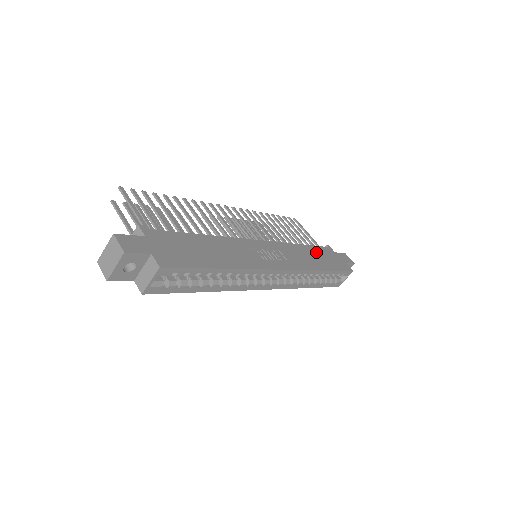
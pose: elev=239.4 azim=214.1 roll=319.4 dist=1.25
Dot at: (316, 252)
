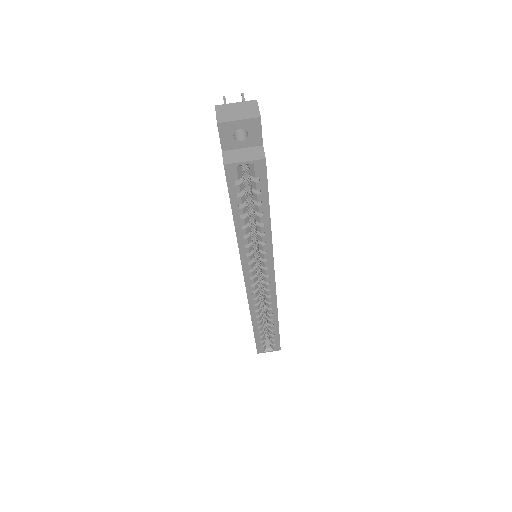
Dot at: occluded
